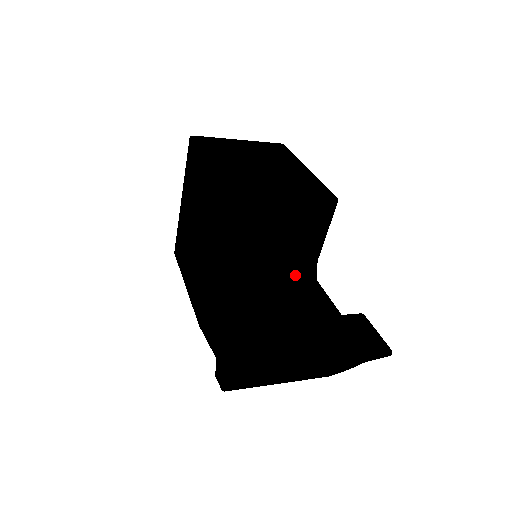
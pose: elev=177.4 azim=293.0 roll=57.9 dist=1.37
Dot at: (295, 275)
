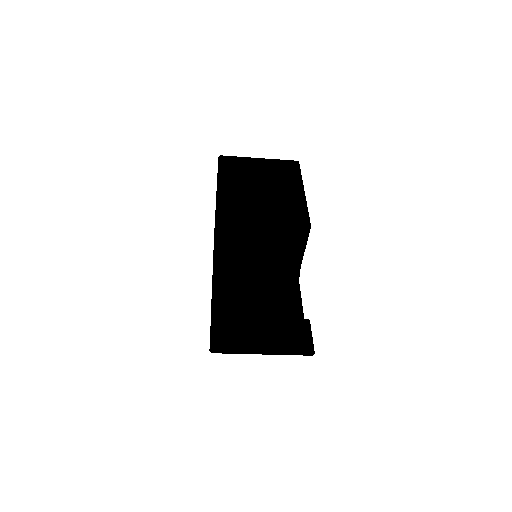
Dot at: (280, 276)
